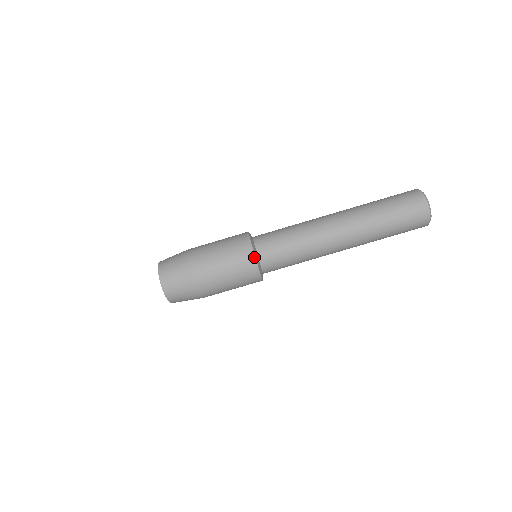
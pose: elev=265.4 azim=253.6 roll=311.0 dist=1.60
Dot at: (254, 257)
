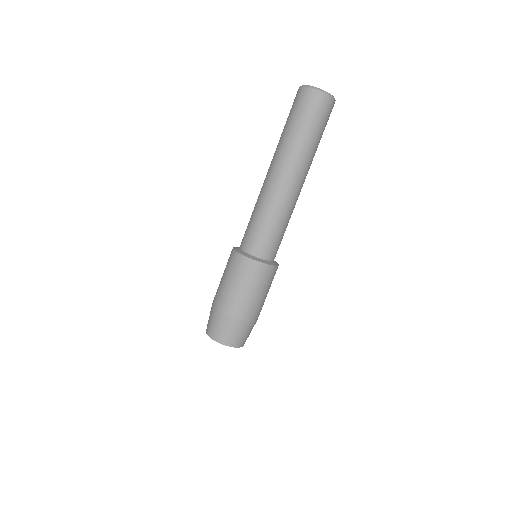
Dot at: (249, 259)
